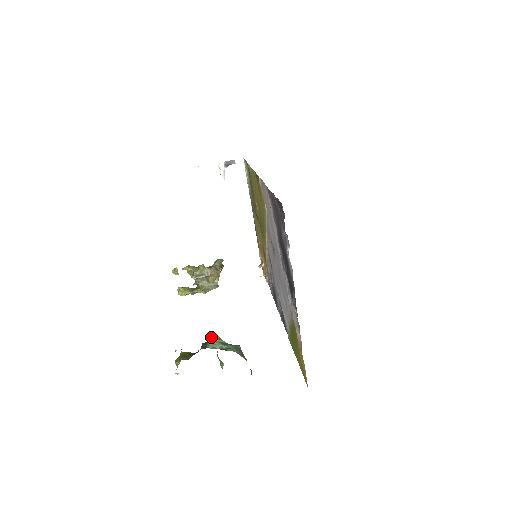
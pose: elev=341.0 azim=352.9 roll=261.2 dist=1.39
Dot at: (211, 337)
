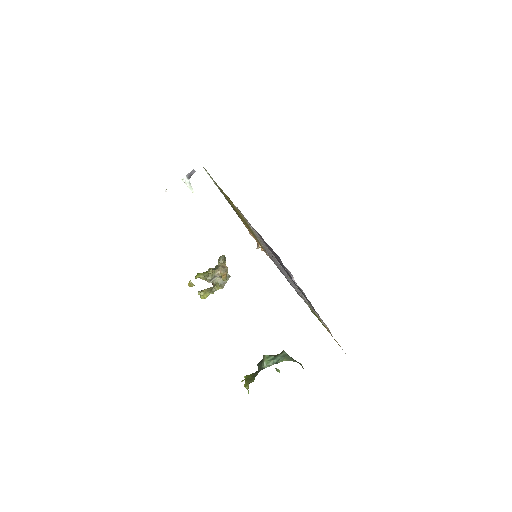
Dot at: occluded
